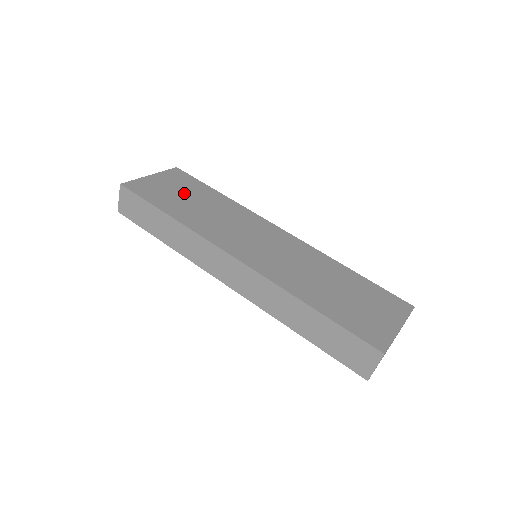
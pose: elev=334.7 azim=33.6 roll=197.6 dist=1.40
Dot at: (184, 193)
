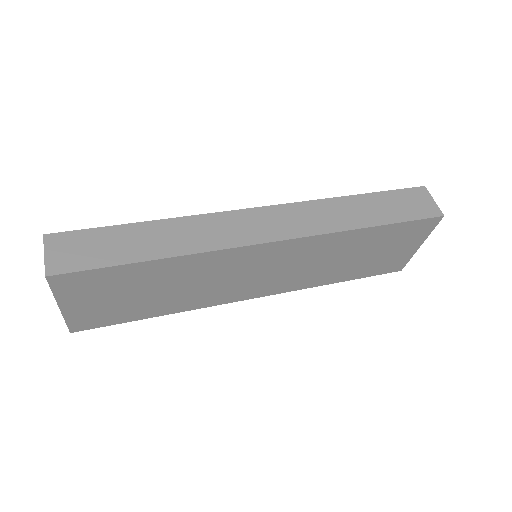
Dot at: occluded
